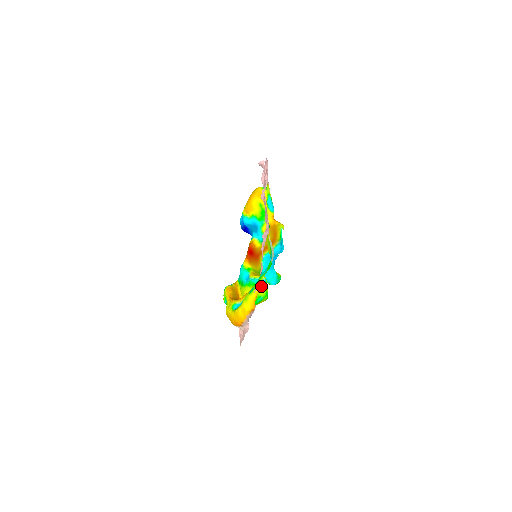
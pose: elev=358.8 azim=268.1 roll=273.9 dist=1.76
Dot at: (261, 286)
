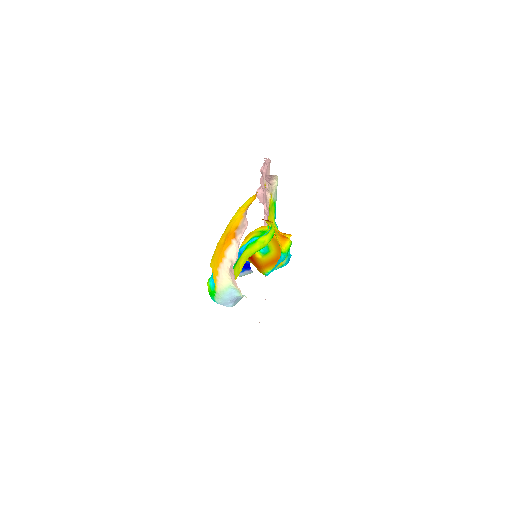
Dot at: (264, 236)
